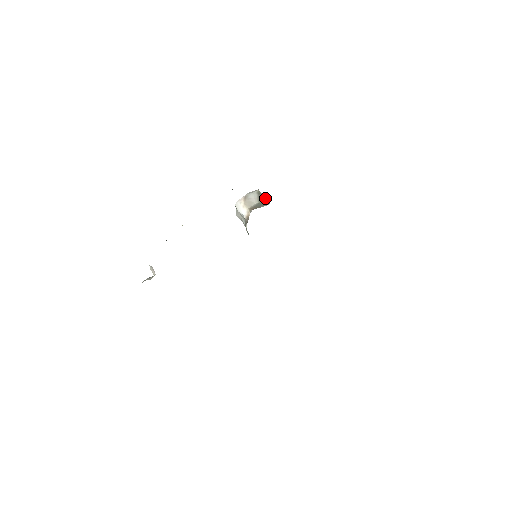
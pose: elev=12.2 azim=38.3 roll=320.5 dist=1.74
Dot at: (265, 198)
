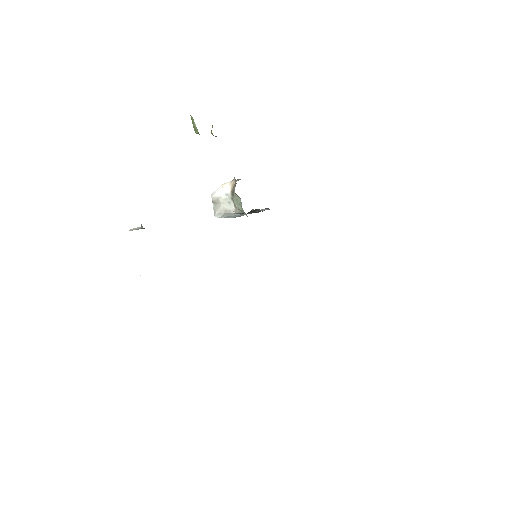
Dot at: occluded
